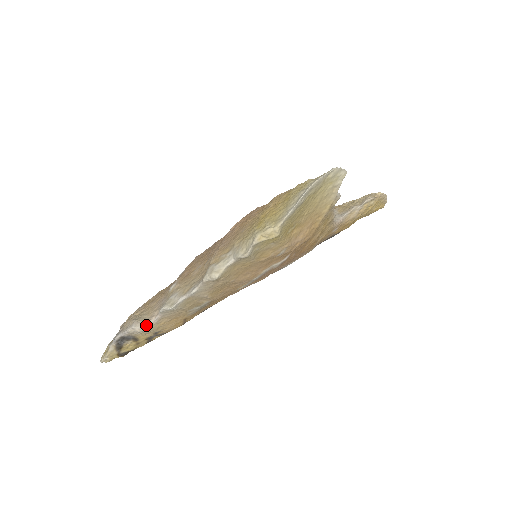
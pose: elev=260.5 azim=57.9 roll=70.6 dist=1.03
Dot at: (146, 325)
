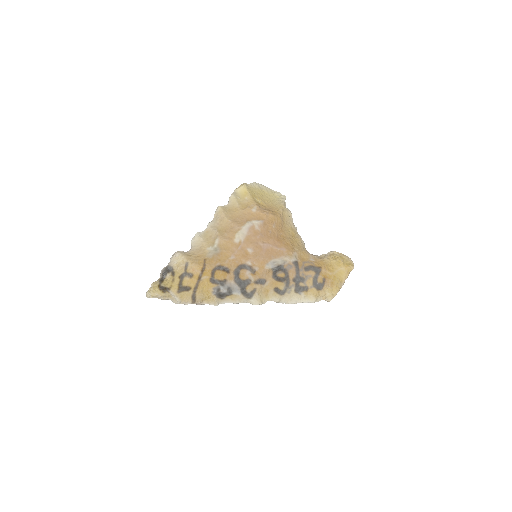
Dot at: (182, 251)
